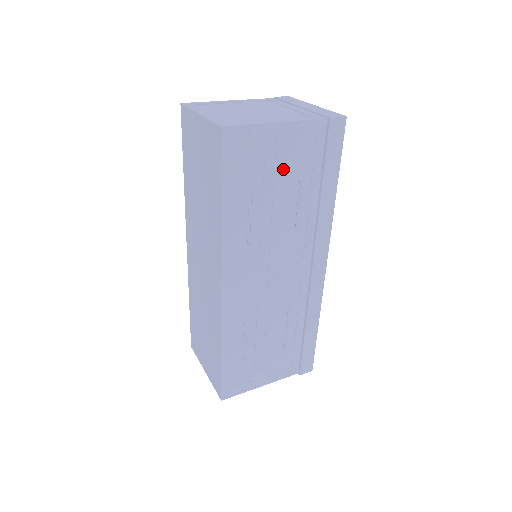
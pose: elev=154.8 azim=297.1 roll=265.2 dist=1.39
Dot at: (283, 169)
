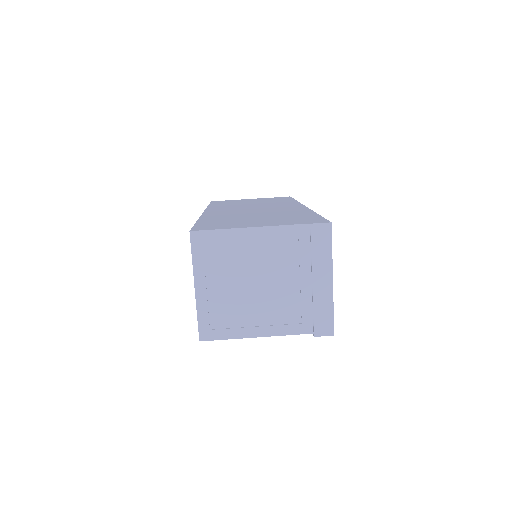
Dot at: occluded
